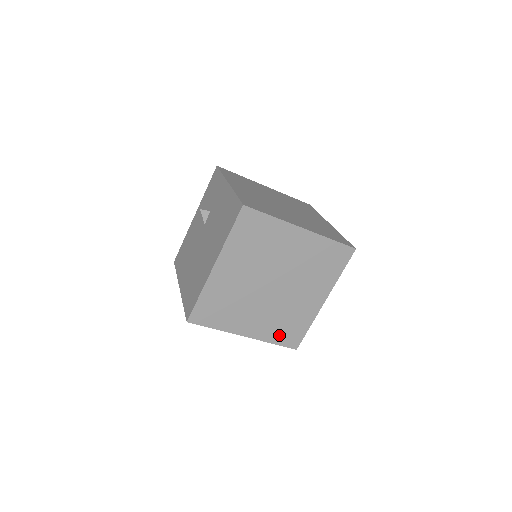
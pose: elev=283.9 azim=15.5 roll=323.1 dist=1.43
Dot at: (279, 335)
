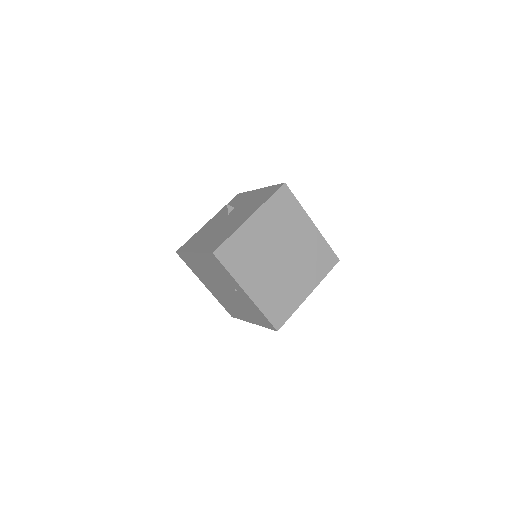
Dot at: (270, 308)
